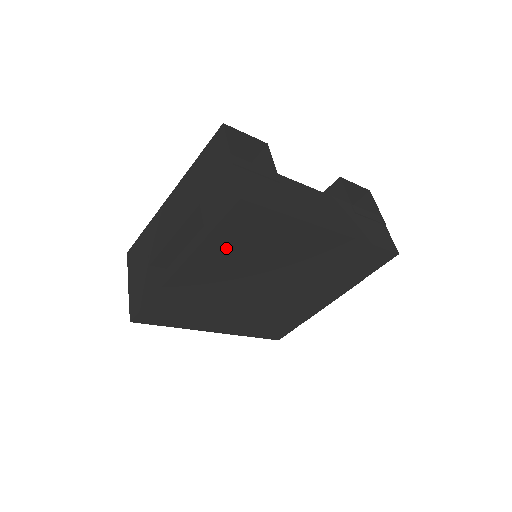
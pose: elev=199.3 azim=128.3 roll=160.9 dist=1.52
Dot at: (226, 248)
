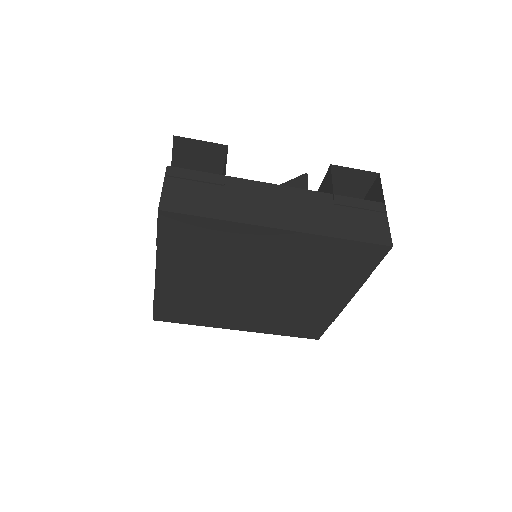
Dot at: (183, 254)
